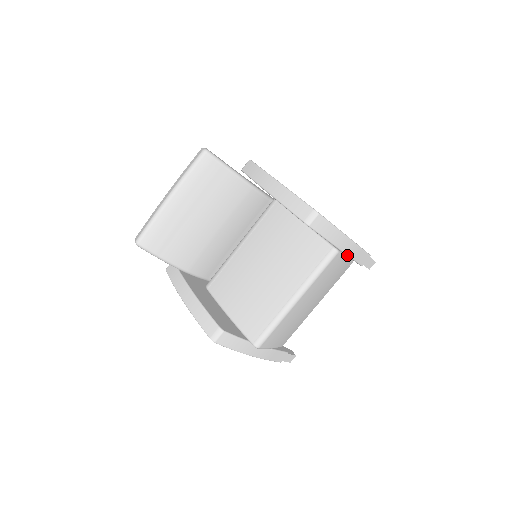
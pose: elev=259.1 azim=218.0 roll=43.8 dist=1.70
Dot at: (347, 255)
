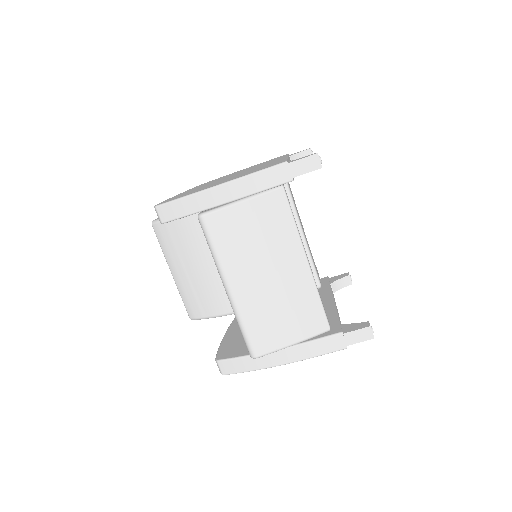
Dot at: (242, 198)
